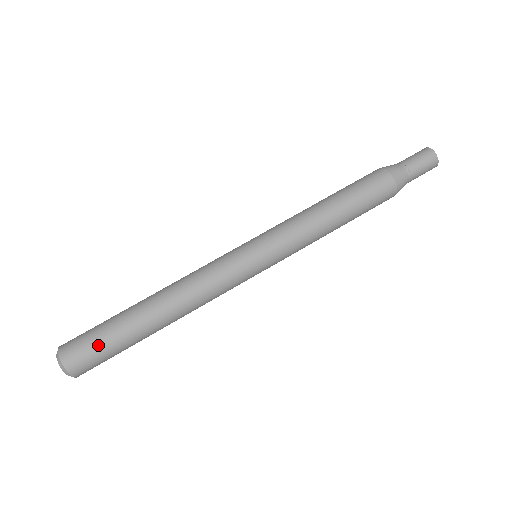
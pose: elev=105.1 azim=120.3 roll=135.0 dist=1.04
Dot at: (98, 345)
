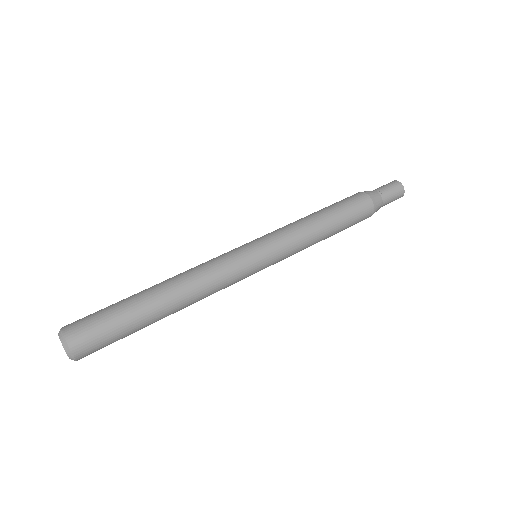
Dot at: (98, 311)
